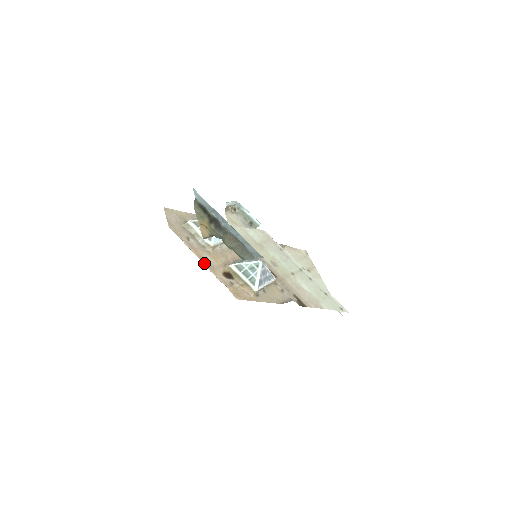
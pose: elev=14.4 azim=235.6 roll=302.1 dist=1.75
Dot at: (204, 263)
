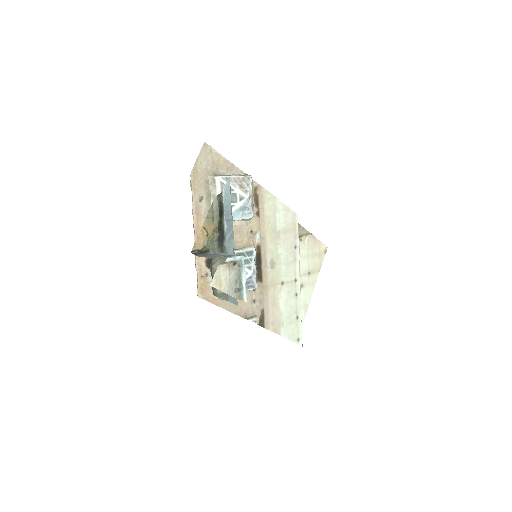
Dot at: (196, 238)
